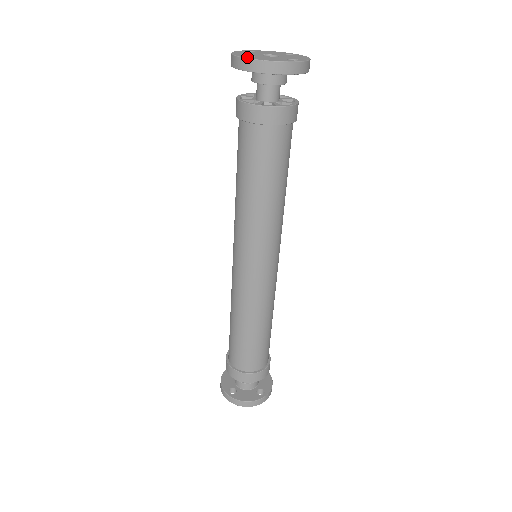
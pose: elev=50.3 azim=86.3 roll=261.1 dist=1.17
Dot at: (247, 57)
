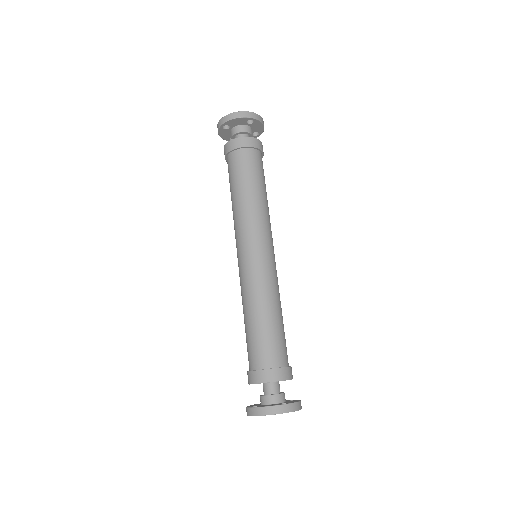
Dot at: (223, 119)
